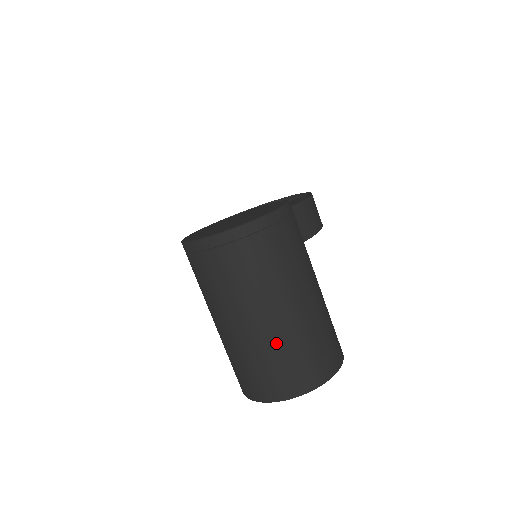
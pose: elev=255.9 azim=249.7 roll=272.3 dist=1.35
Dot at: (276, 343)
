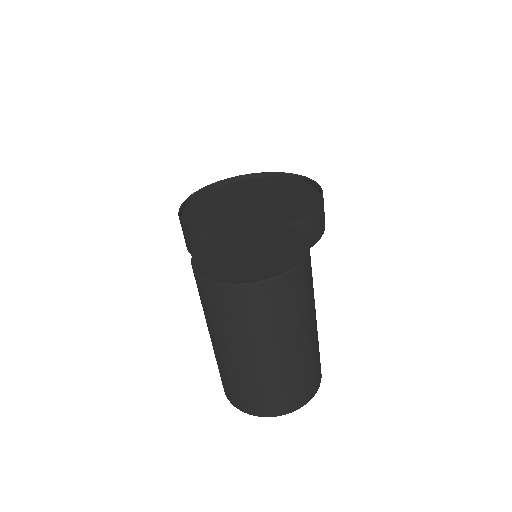
Dot at: (269, 377)
